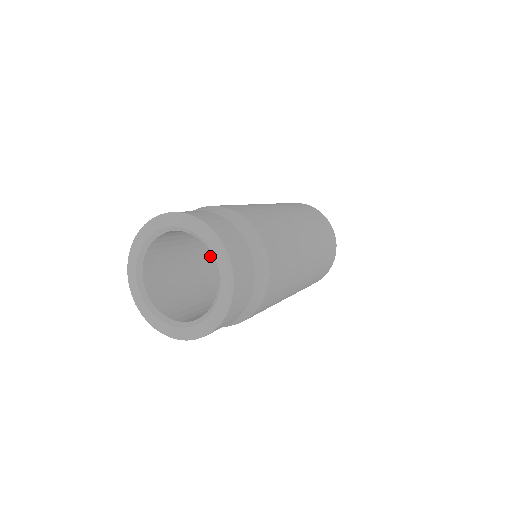
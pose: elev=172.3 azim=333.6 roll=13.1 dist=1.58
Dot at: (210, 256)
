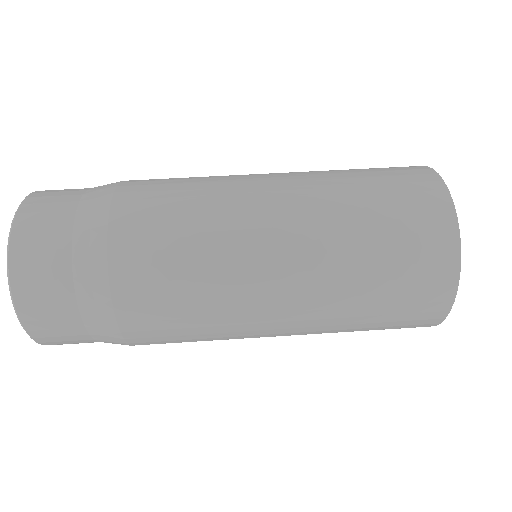
Dot at: occluded
